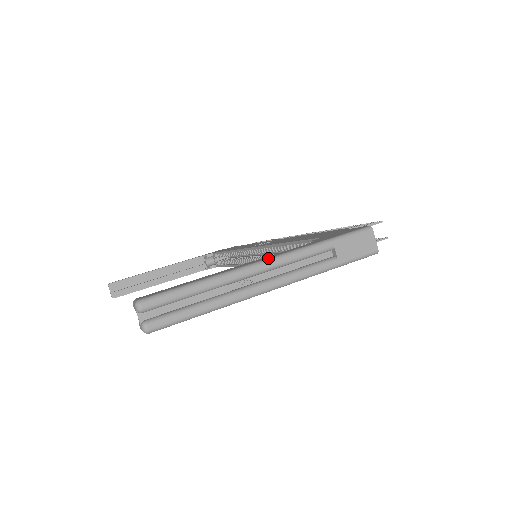
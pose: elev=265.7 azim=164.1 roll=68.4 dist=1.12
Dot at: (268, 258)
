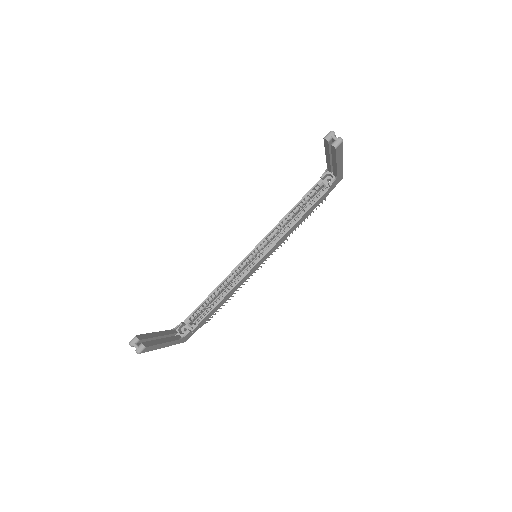
Dot at: occluded
